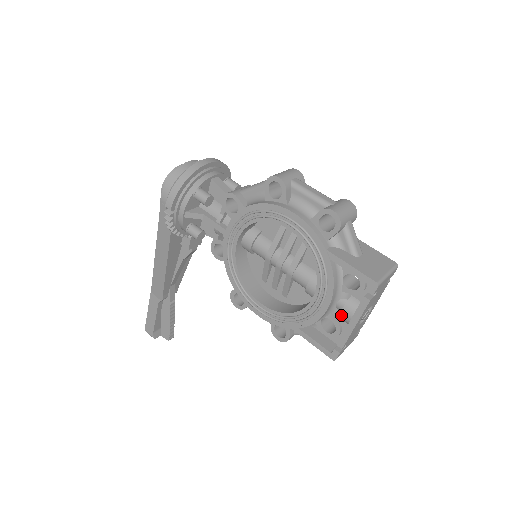
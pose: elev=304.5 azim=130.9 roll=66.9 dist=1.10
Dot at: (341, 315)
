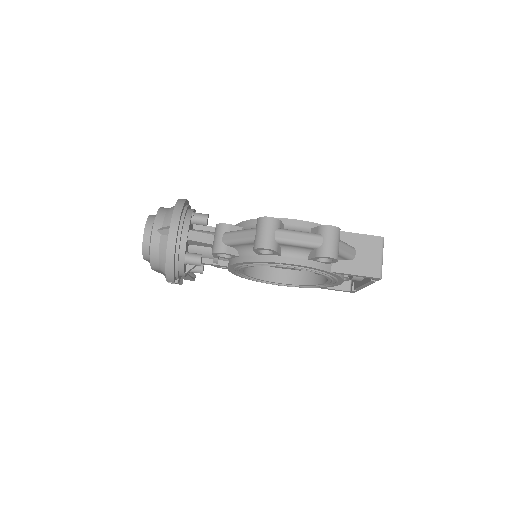
Dot at: occluded
